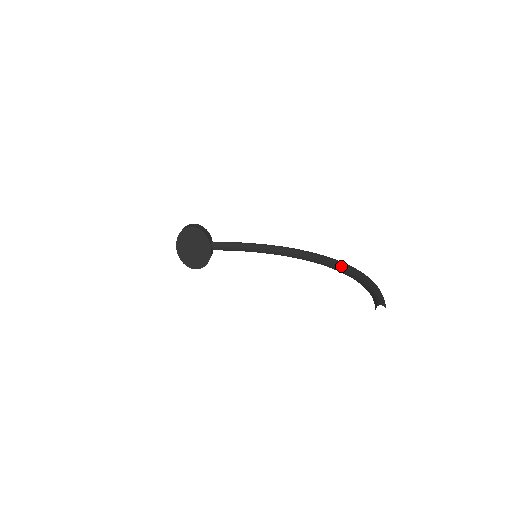
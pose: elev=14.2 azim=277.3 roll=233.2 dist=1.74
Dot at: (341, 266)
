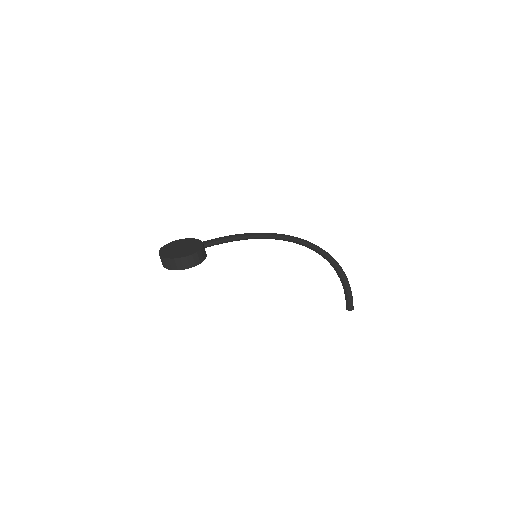
Dot at: (327, 259)
